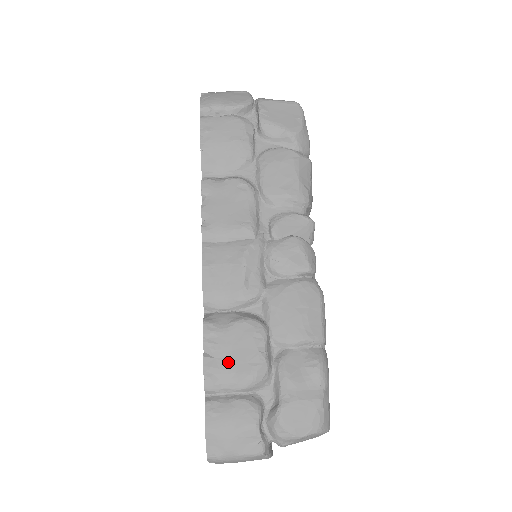
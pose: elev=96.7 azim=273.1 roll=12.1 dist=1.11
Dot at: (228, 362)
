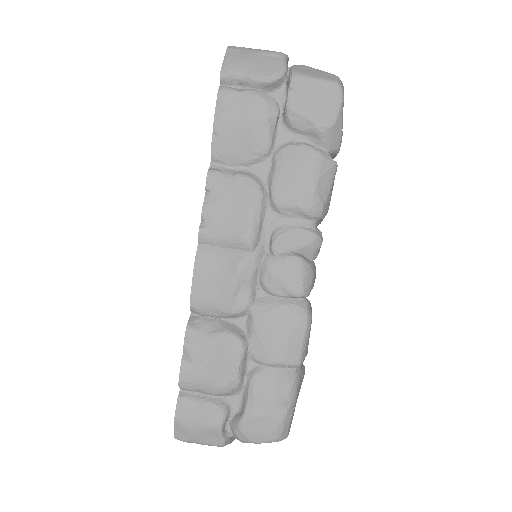
Dot at: (203, 369)
